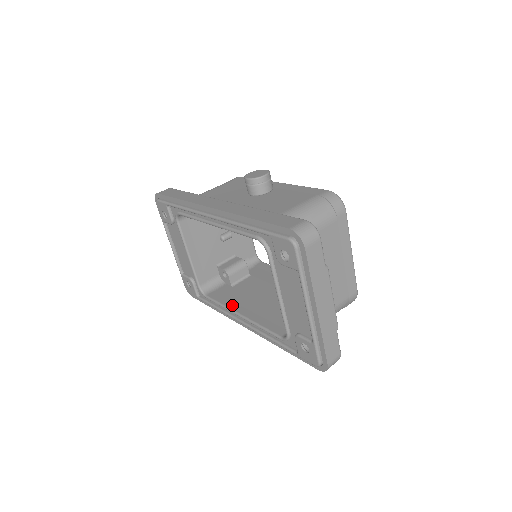
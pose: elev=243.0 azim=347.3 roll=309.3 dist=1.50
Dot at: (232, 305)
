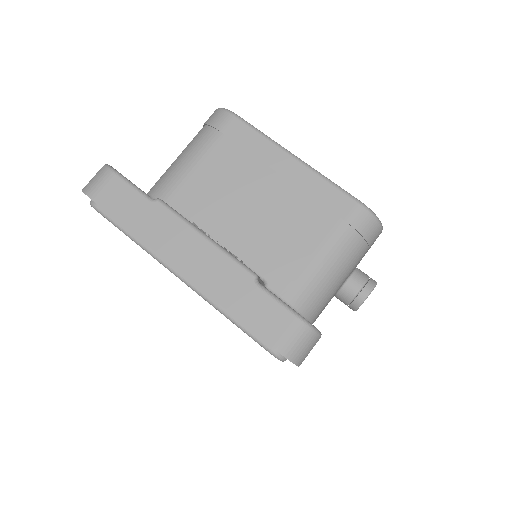
Dot at: occluded
